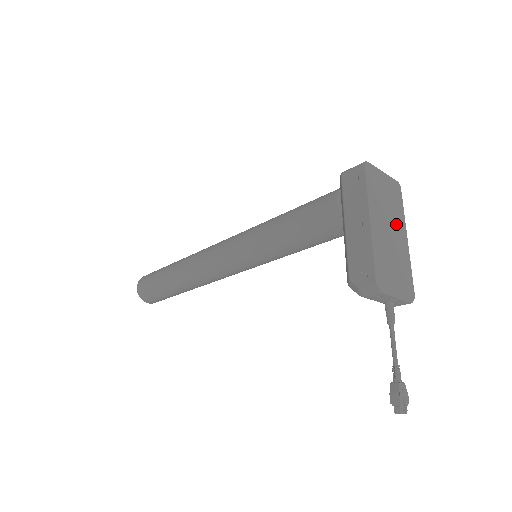
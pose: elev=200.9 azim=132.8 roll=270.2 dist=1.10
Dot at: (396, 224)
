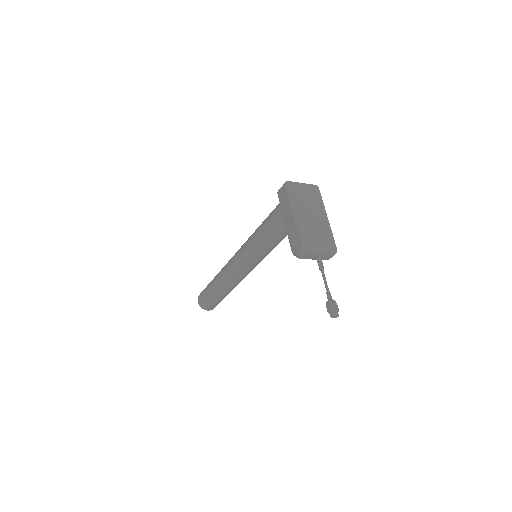
Dot at: (316, 211)
